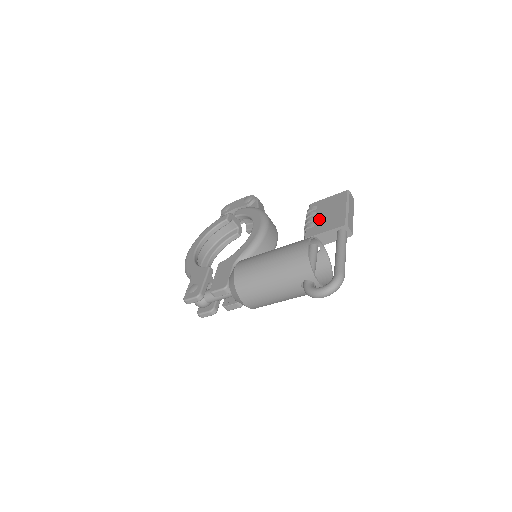
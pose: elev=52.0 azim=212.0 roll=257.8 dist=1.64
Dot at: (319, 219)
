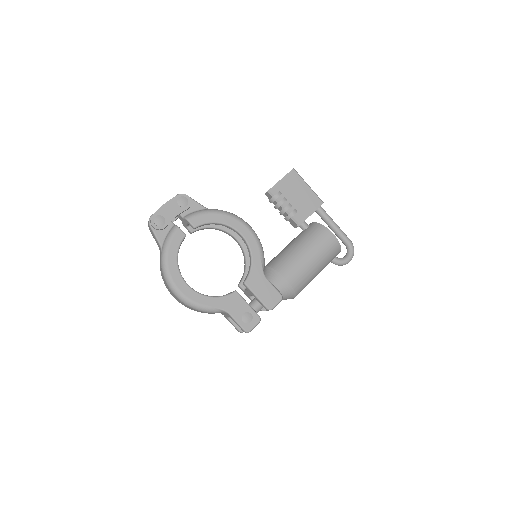
Dot at: (295, 203)
